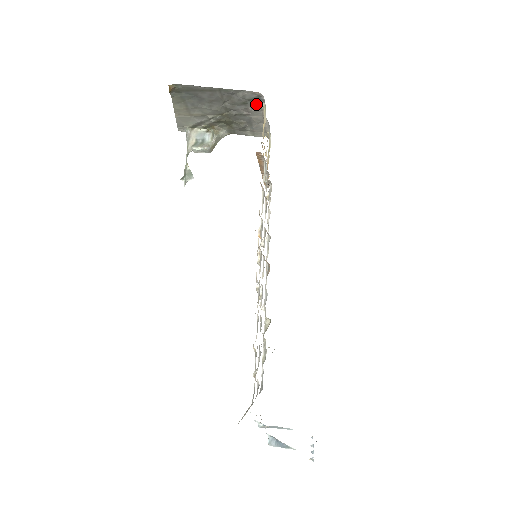
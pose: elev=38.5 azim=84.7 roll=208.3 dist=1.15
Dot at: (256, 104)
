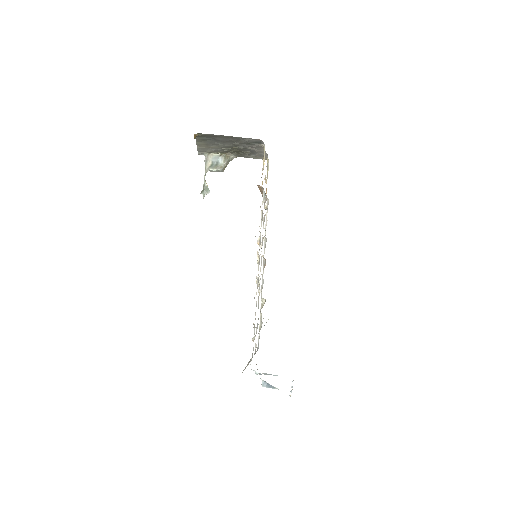
Dot at: (258, 144)
